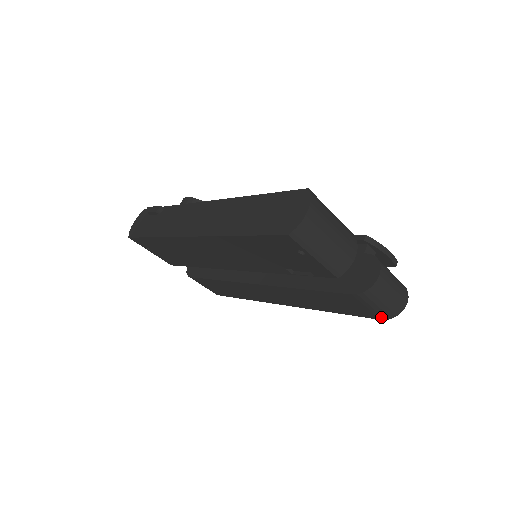
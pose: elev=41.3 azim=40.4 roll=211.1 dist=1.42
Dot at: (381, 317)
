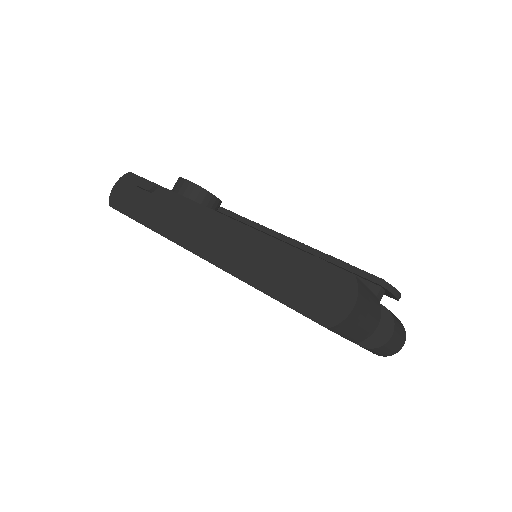
Dot at: (376, 354)
